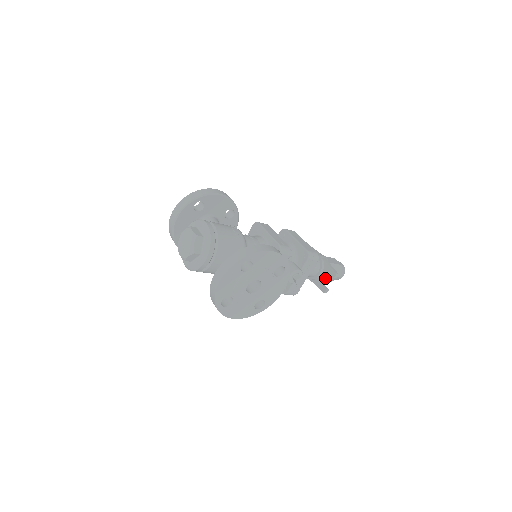
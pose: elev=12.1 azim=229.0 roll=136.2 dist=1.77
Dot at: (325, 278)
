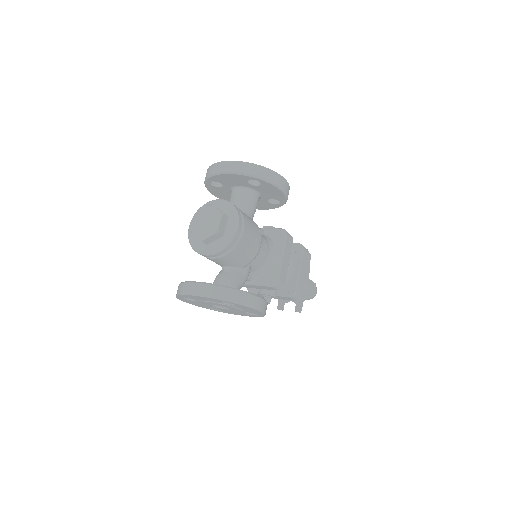
Dot at: (290, 300)
